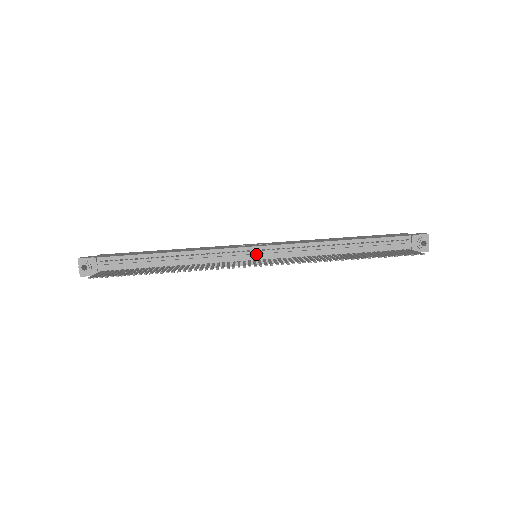
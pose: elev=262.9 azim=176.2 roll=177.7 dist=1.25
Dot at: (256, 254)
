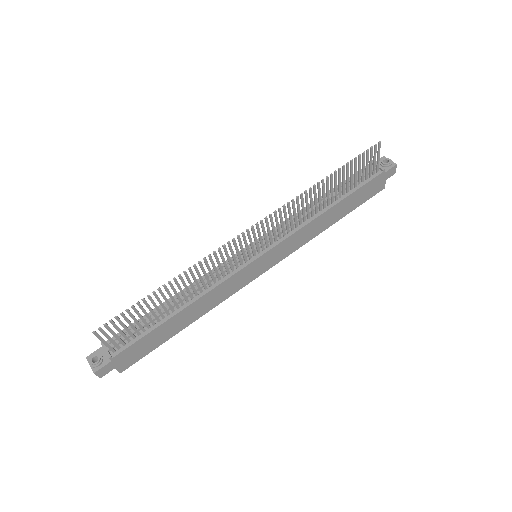
Dot at: occluded
